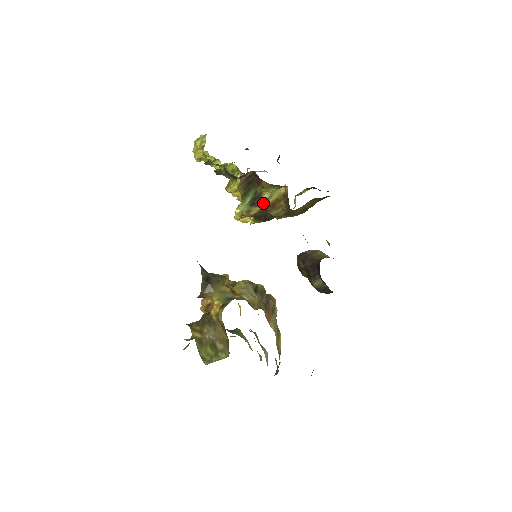
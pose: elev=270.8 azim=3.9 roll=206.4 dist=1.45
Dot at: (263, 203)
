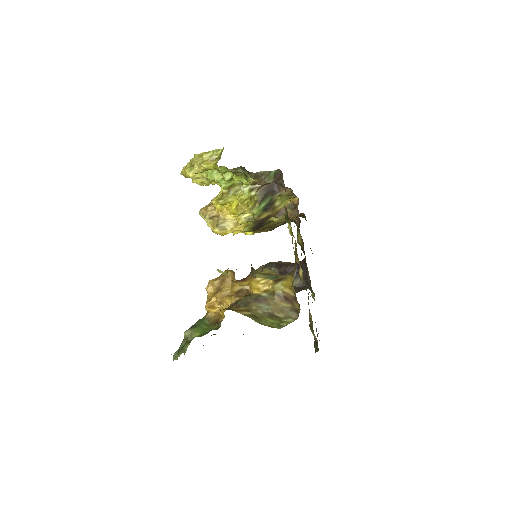
Dot at: (273, 210)
